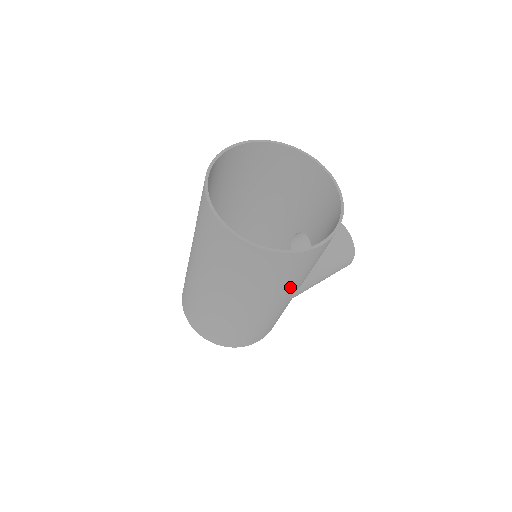
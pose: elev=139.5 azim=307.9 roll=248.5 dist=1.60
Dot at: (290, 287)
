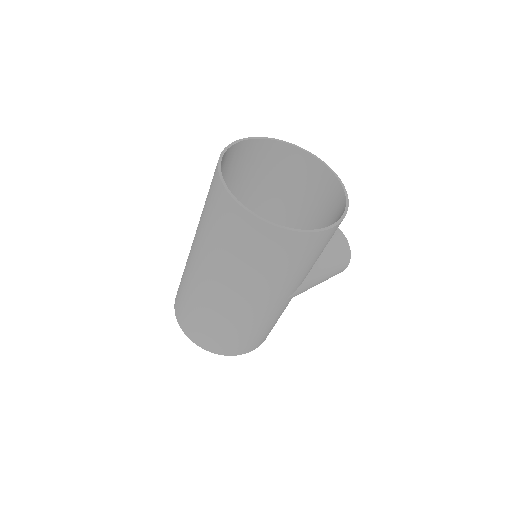
Dot at: (295, 279)
